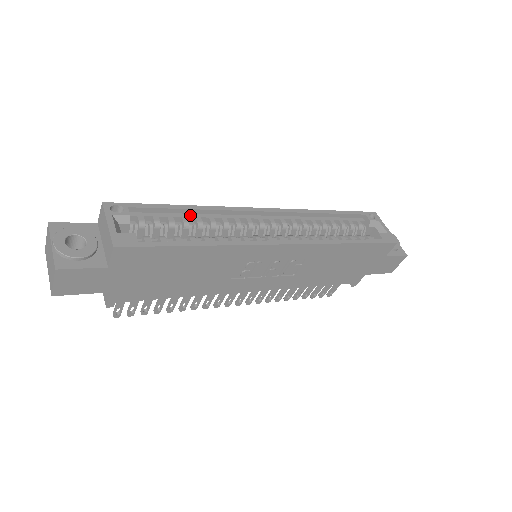
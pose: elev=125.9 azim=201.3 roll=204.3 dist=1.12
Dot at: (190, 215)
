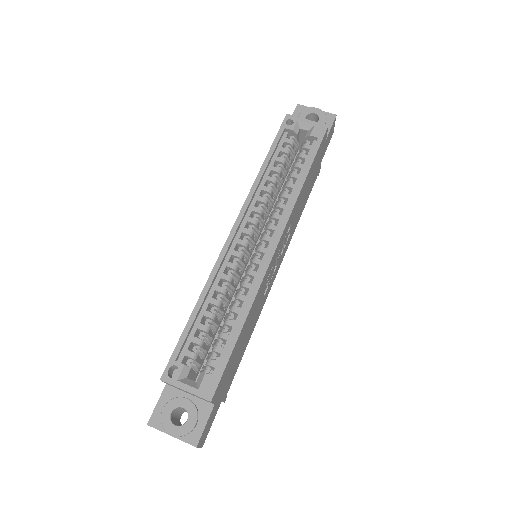
Dot at: (205, 306)
